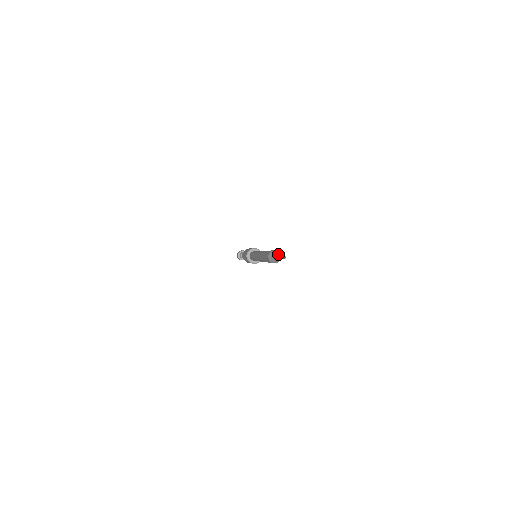
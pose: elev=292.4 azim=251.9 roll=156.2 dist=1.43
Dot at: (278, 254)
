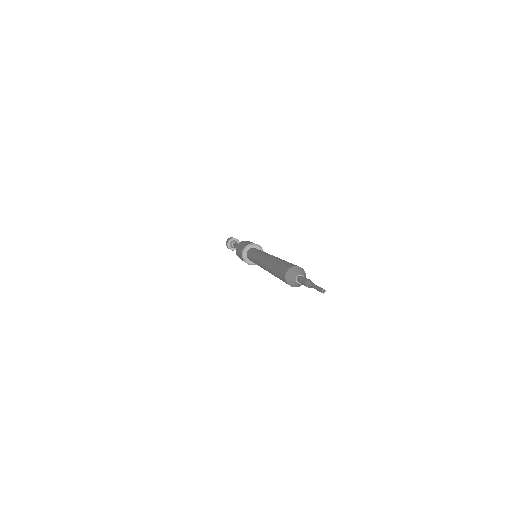
Dot at: (303, 275)
